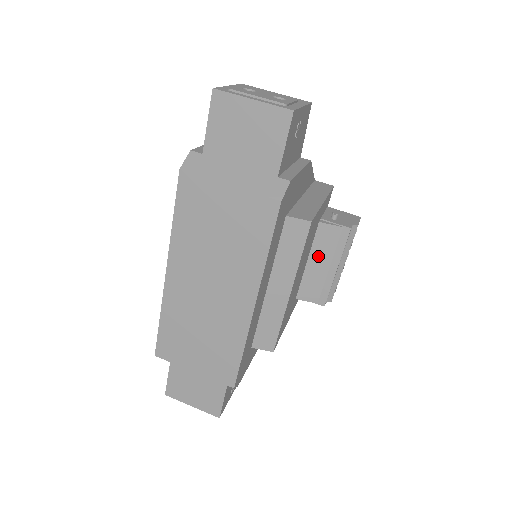
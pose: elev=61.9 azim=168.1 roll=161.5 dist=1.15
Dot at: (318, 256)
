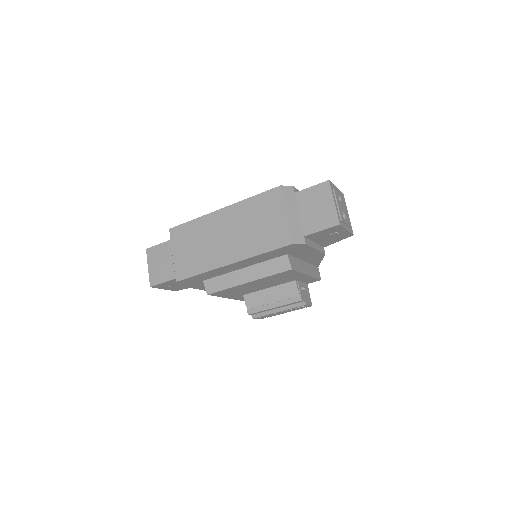
Dot at: (276, 292)
